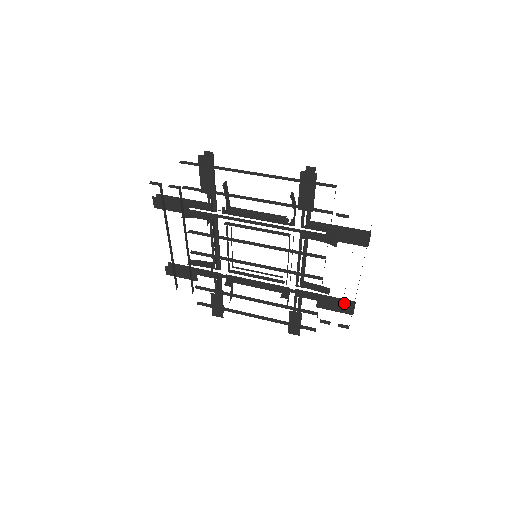
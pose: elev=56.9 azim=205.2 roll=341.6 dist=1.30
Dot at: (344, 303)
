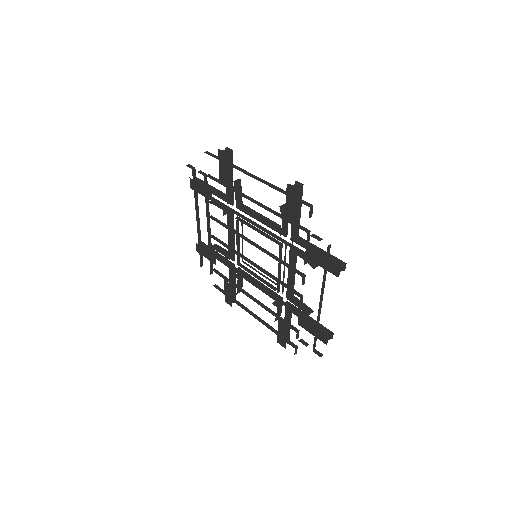
Dot at: (323, 330)
